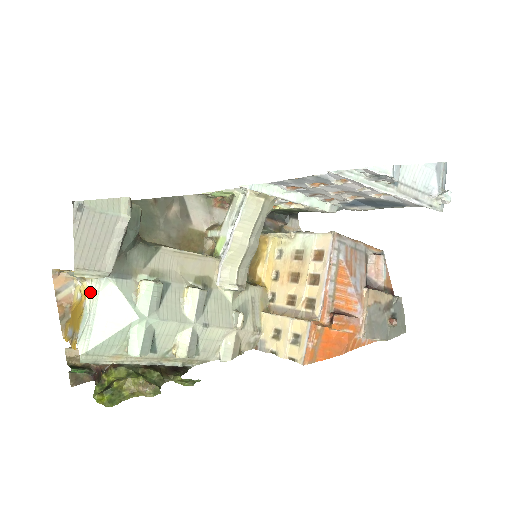
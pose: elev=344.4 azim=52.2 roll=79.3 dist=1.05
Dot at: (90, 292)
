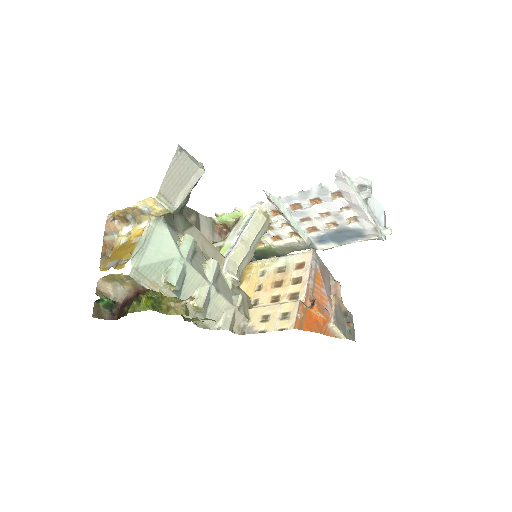
Dot at: (148, 227)
